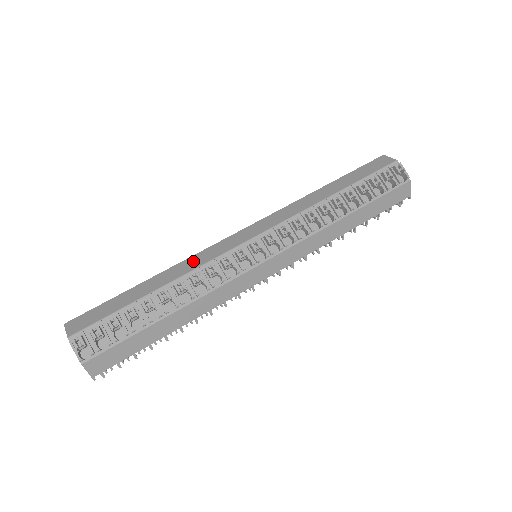
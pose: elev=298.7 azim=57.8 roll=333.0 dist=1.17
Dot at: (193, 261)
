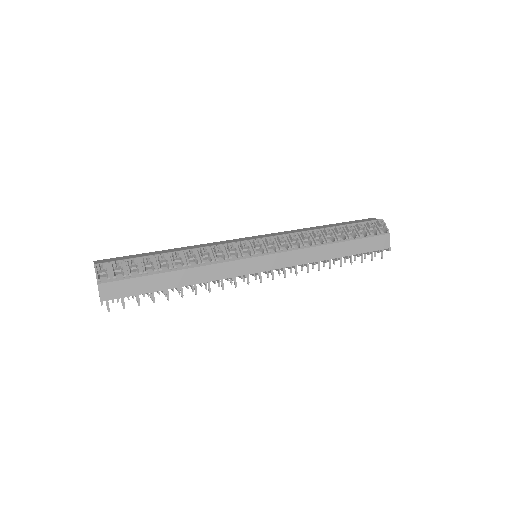
Dot at: (206, 244)
